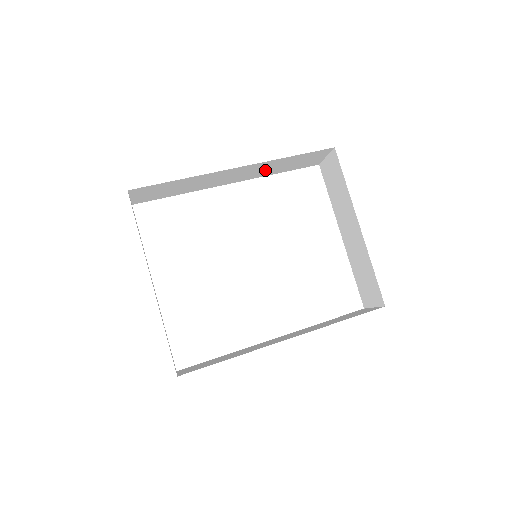
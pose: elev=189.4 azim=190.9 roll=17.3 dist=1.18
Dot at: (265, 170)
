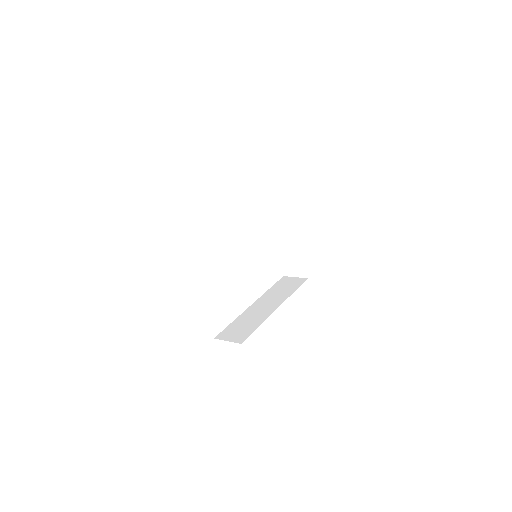
Dot at: occluded
